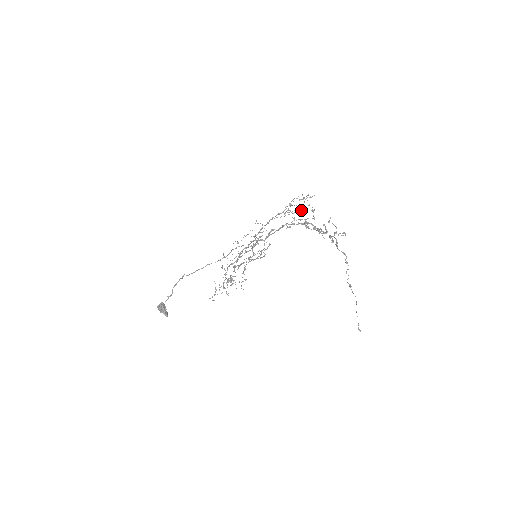
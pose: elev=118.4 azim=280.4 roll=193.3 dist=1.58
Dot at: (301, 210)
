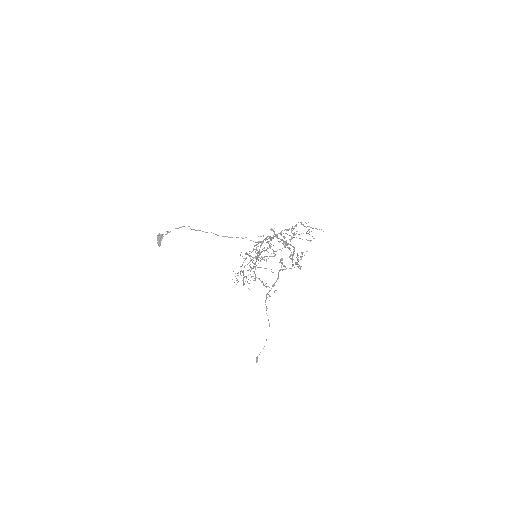
Dot at: occluded
